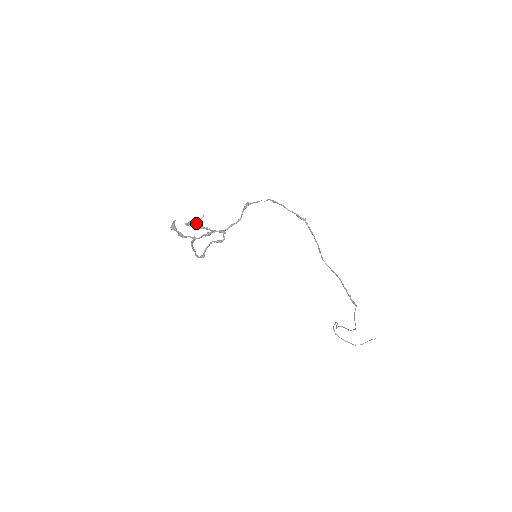
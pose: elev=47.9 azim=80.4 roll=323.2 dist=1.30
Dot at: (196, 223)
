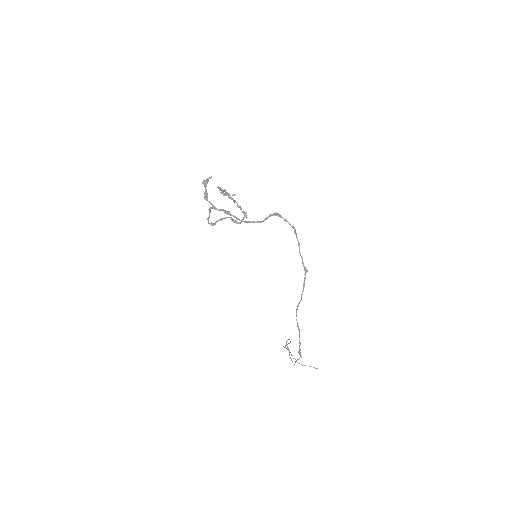
Dot at: occluded
